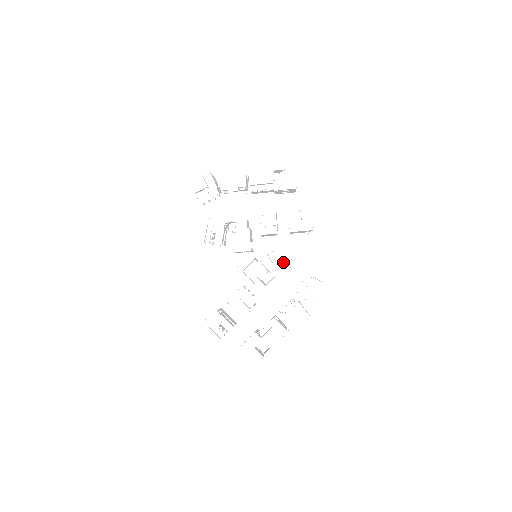
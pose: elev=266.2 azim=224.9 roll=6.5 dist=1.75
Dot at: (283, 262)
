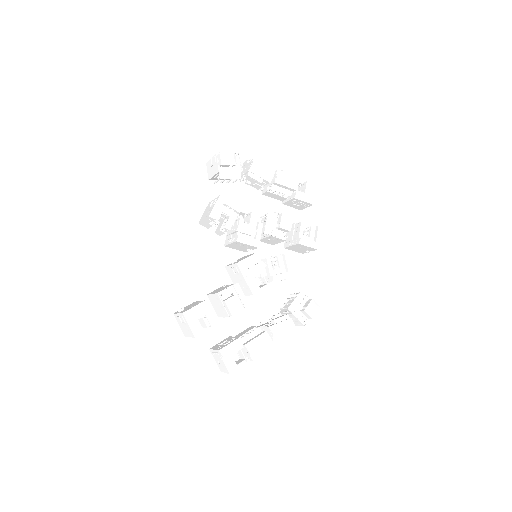
Dot at: (284, 271)
